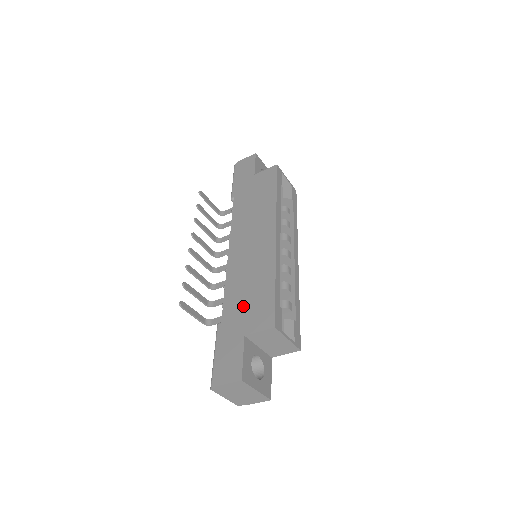
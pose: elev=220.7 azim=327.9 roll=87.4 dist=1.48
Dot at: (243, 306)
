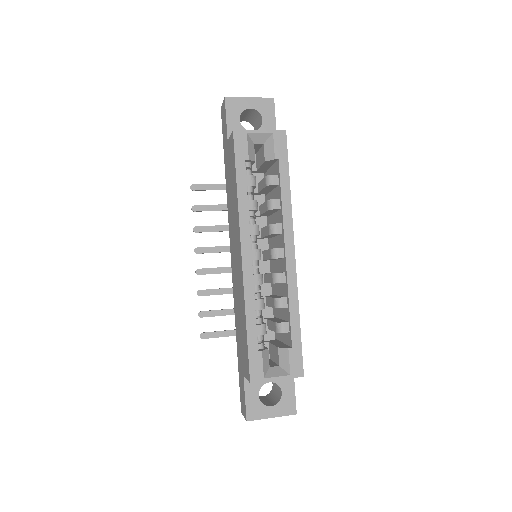
Dot at: (240, 340)
